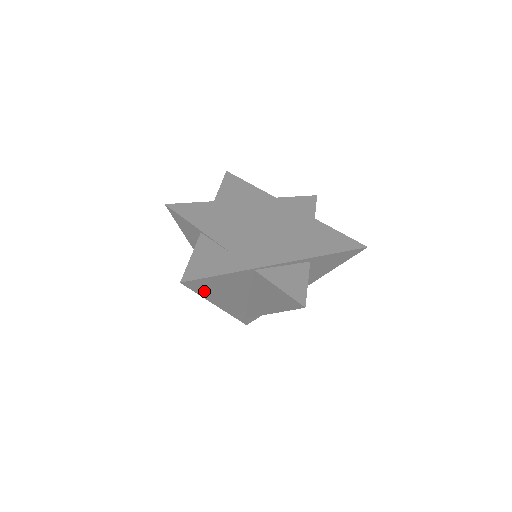
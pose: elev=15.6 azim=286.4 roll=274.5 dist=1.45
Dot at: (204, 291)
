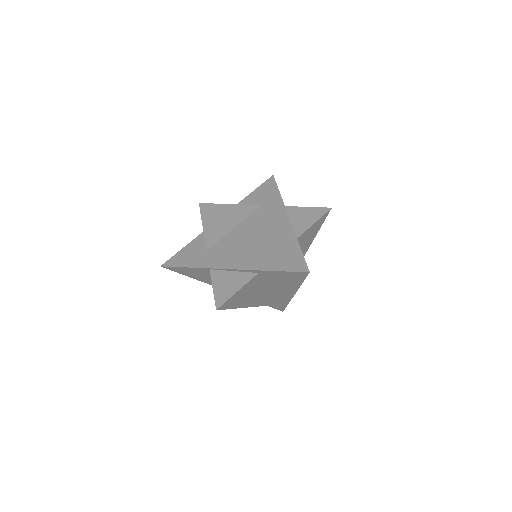
Dot at: (191, 276)
